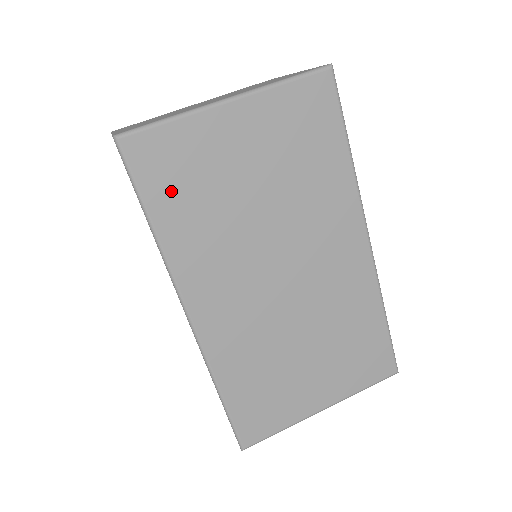
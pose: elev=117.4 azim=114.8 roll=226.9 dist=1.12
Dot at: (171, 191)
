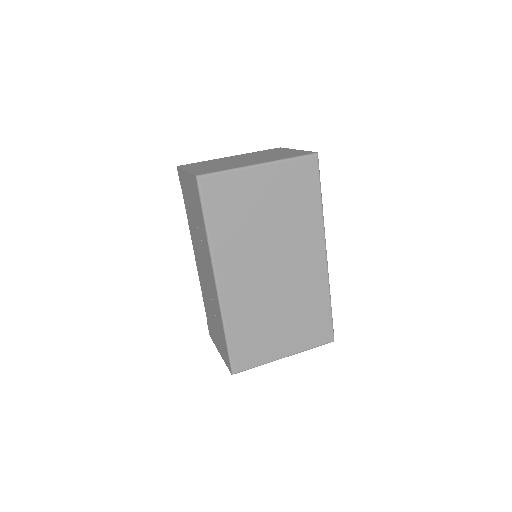
Dot at: (221, 210)
